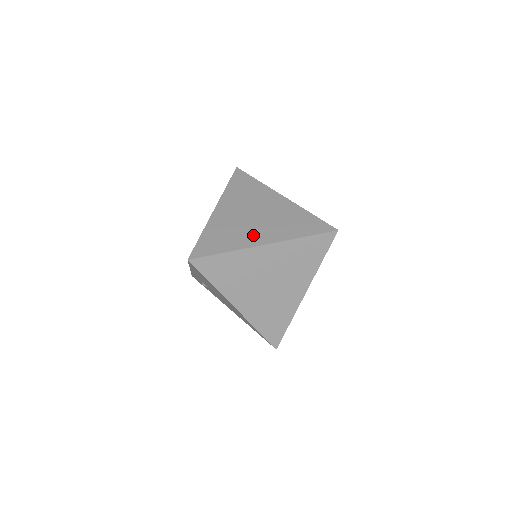
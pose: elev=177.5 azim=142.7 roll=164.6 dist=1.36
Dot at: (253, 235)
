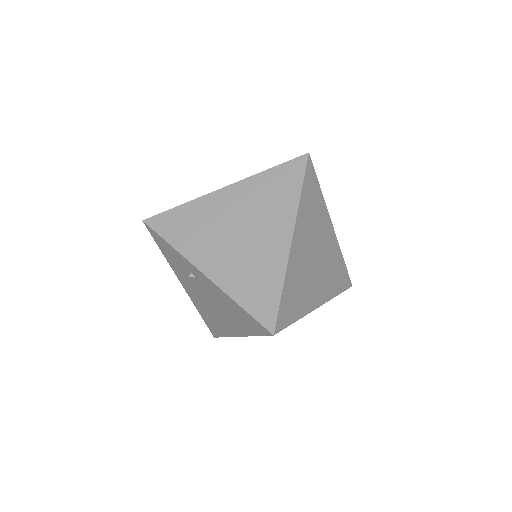
Dot at: (314, 292)
